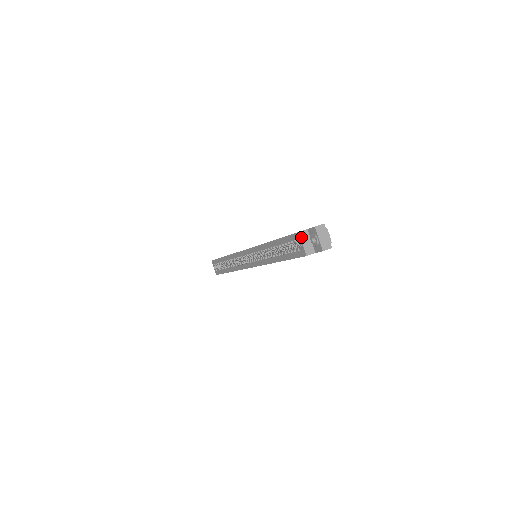
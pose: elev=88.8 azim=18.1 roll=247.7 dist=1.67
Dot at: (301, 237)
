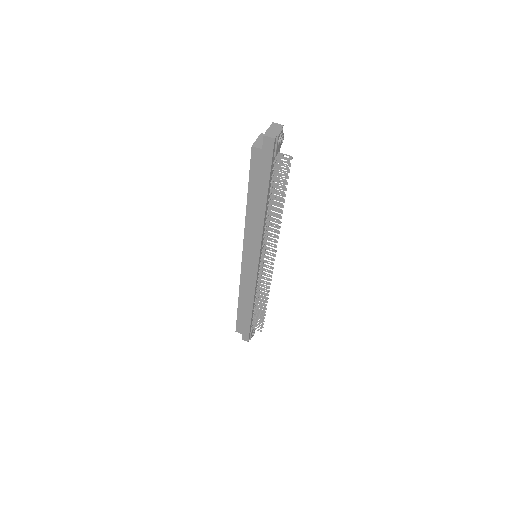
Dot at: (260, 136)
